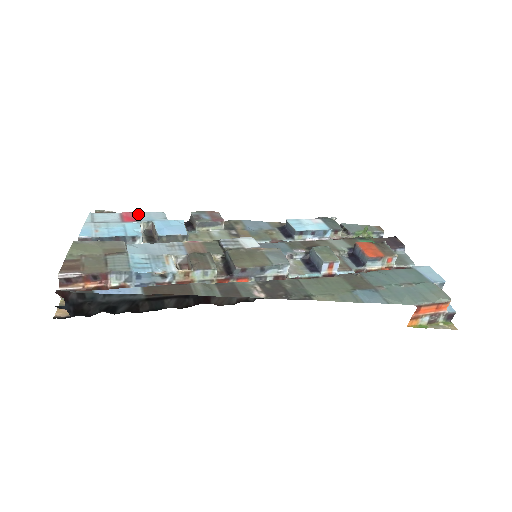
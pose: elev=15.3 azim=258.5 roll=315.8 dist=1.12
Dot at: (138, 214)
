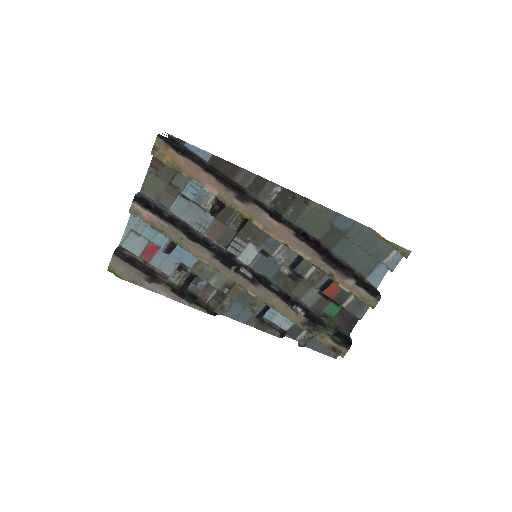
Dot at: (154, 260)
